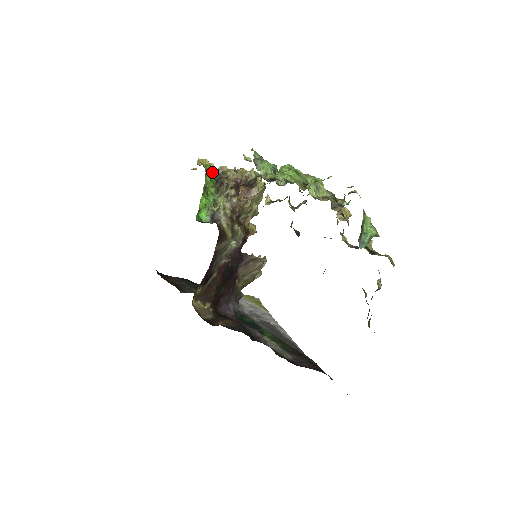
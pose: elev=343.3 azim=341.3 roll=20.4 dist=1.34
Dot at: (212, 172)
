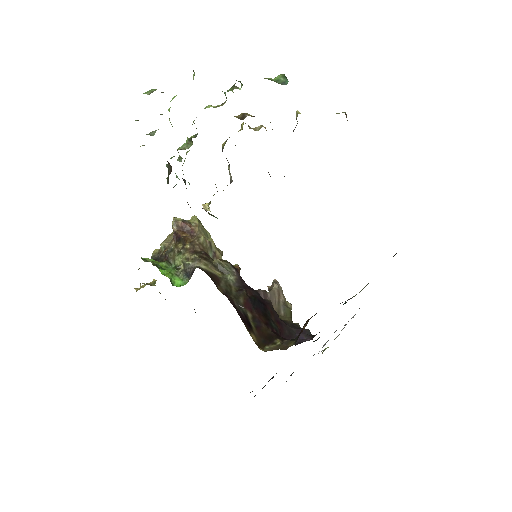
Dot at: occluded
